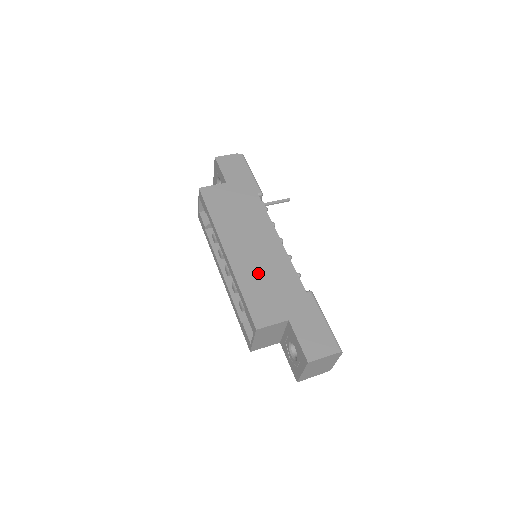
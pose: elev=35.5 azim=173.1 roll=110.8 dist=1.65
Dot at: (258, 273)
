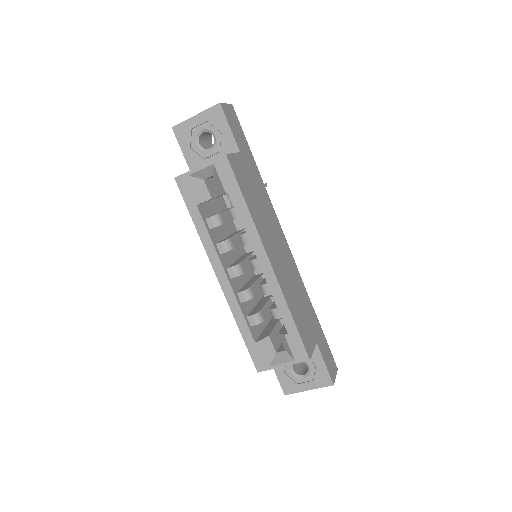
Dot at: (292, 289)
